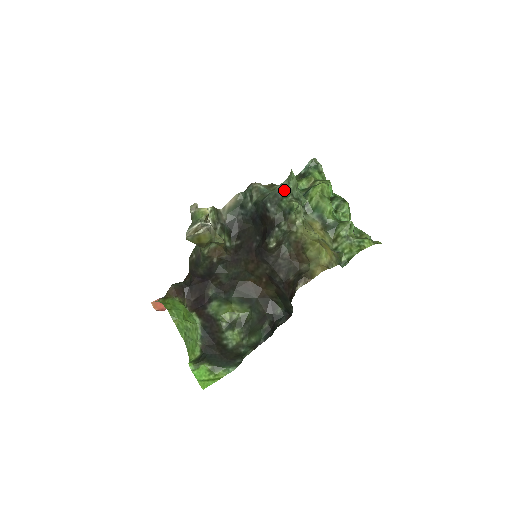
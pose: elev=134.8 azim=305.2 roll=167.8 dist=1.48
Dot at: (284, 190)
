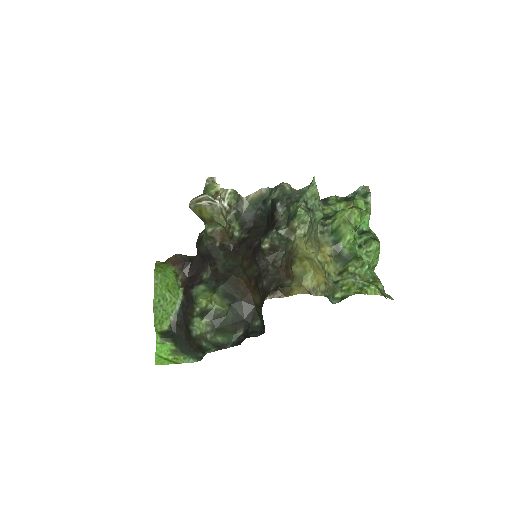
Dot at: (299, 194)
